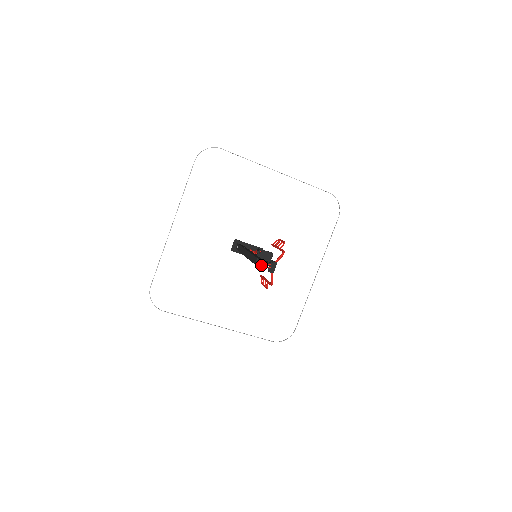
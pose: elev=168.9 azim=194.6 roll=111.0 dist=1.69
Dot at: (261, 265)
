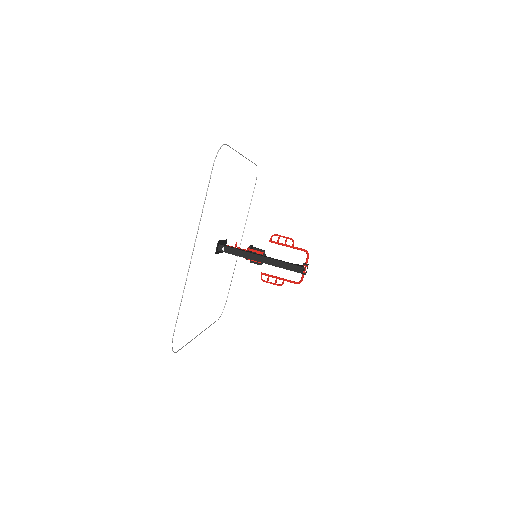
Dot at: occluded
